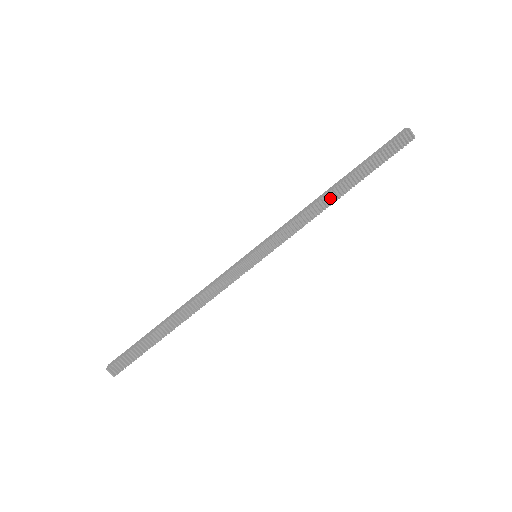
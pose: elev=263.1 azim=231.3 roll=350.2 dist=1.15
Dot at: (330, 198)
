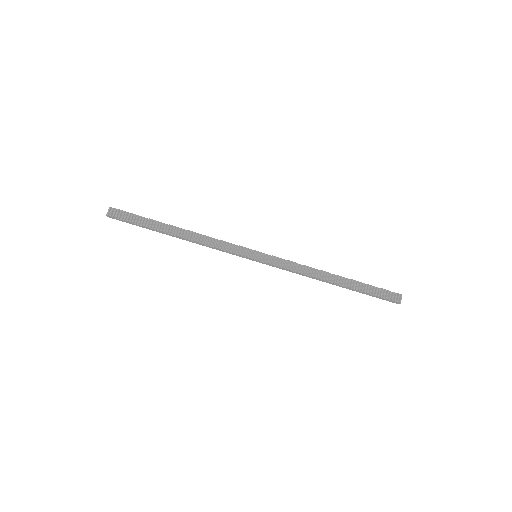
Dot at: (327, 276)
